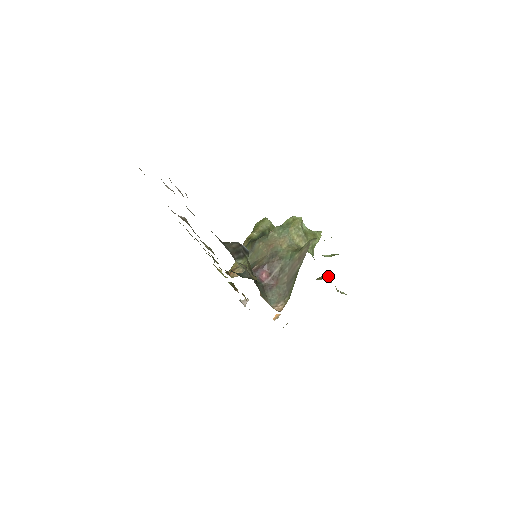
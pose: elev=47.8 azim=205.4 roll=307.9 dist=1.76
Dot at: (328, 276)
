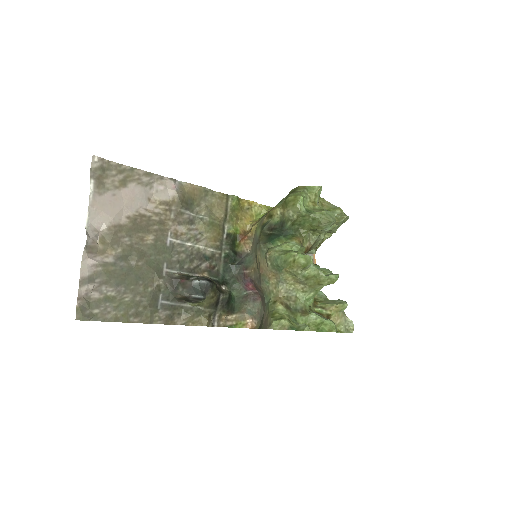
Dot at: (337, 309)
